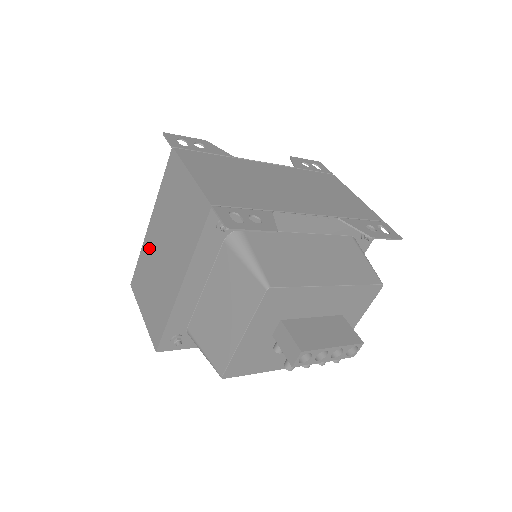
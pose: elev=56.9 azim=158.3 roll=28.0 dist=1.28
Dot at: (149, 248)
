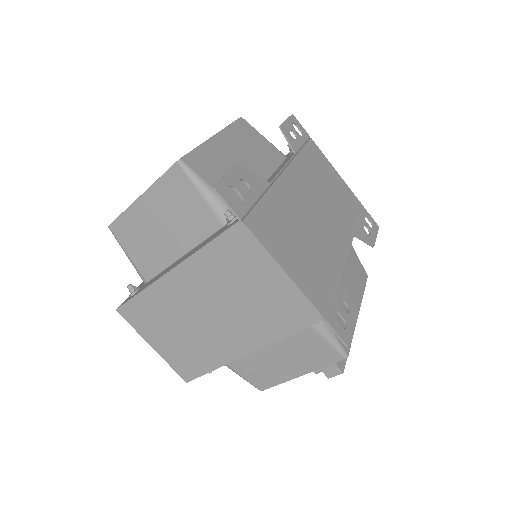
Dot at: (170, 296)
